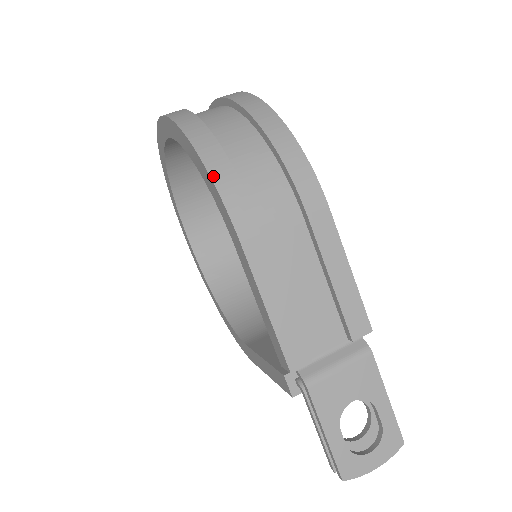
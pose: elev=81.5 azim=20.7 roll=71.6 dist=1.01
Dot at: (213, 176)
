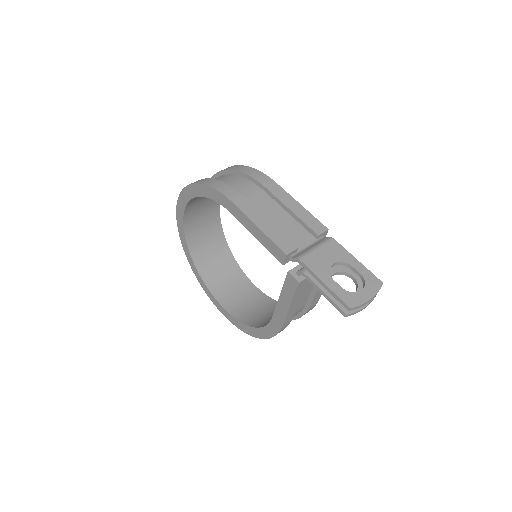
Dot at: (209, 185)
